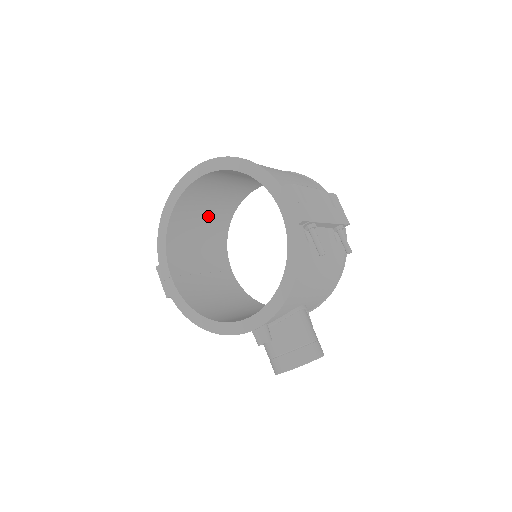
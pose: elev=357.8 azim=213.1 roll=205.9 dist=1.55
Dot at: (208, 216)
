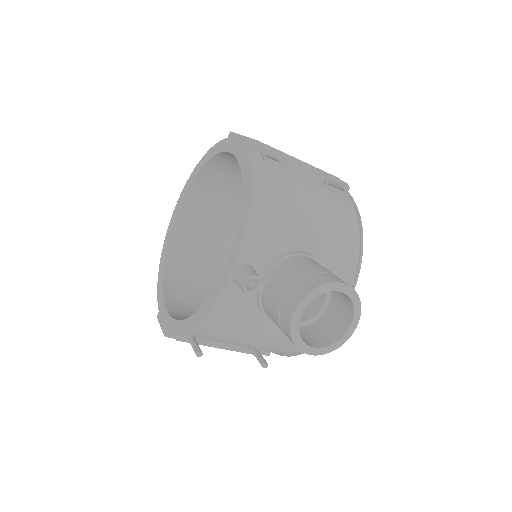
Dot at: (219, 272)
